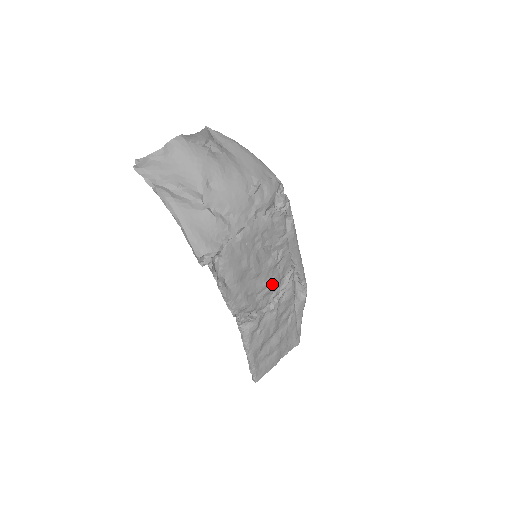
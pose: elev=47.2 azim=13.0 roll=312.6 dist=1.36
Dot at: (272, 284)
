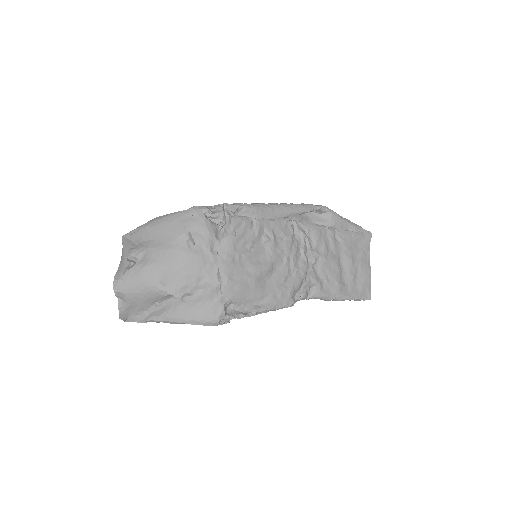
Dot at: (290, 253)
